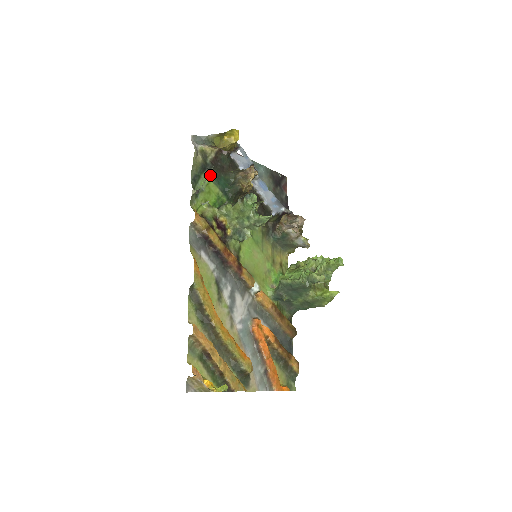
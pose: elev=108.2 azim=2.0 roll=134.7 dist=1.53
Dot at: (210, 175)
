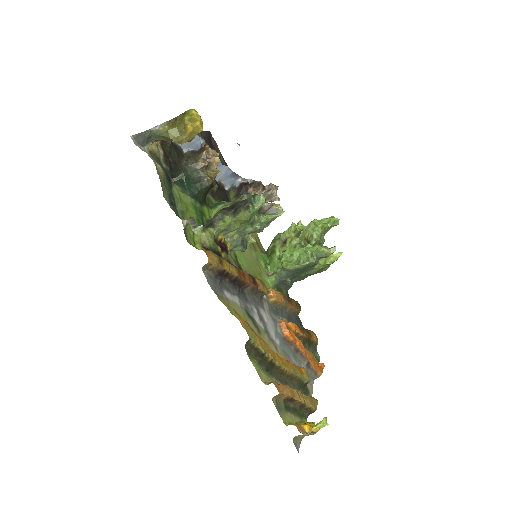
Dot at: (174, 183)
